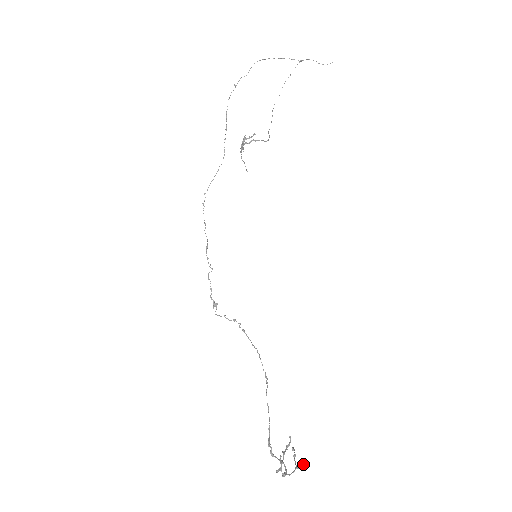
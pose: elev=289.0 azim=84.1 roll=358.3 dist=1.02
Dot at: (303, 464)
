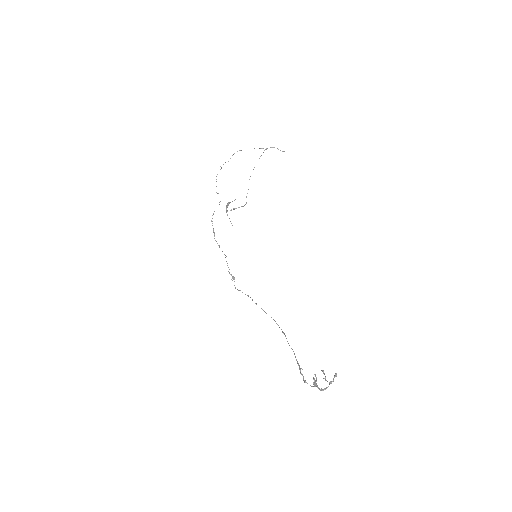
Dot at: (336, 373)
